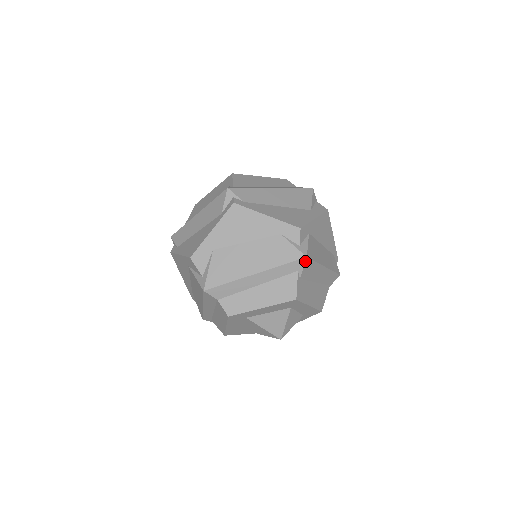
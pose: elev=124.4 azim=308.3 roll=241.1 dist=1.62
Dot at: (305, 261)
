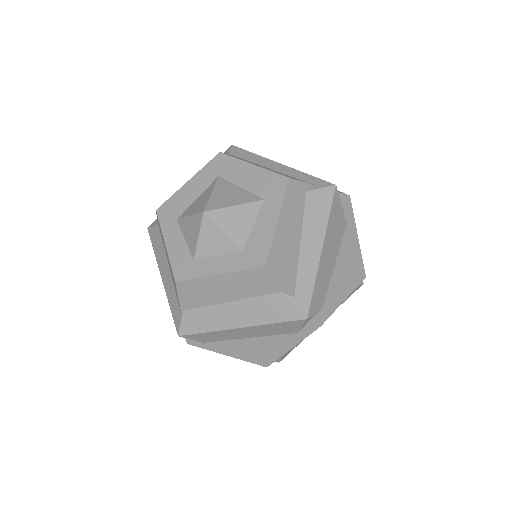
Dot at: occluded
